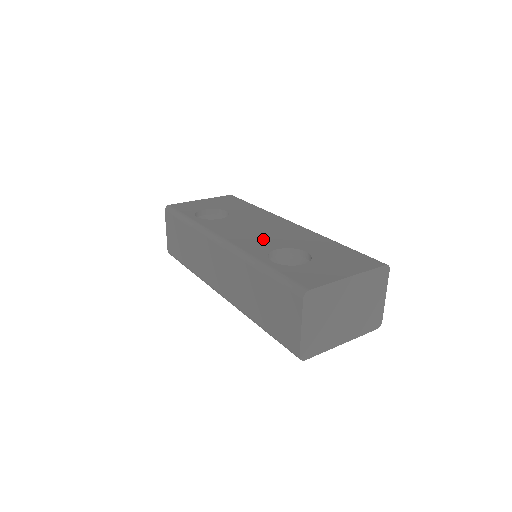
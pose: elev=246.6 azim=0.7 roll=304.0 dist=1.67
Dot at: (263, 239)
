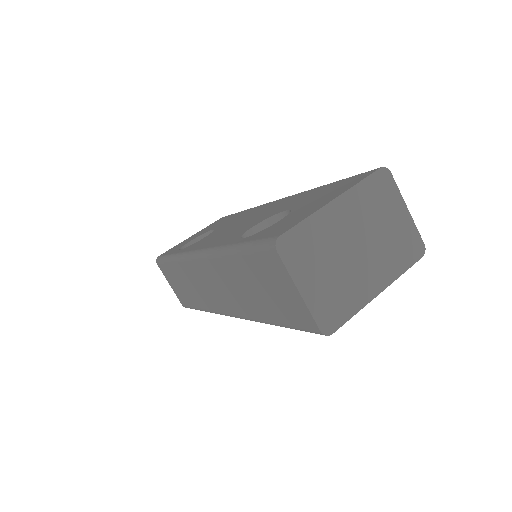
Dot at: (241, 227)
